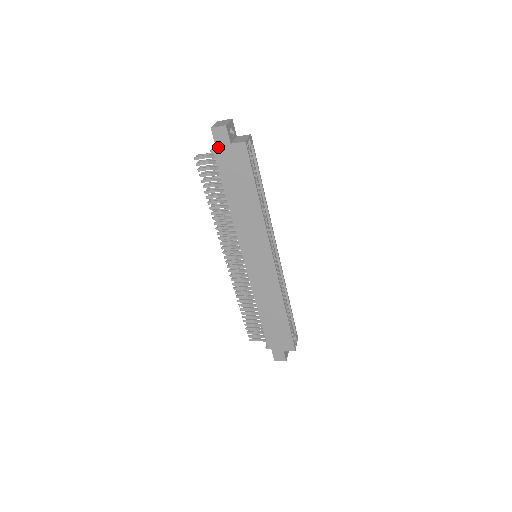
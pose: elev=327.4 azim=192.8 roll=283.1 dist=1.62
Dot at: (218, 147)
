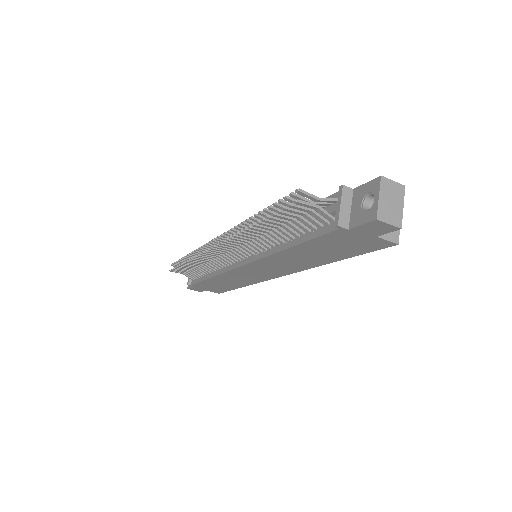
Dot at: (355, 230)
